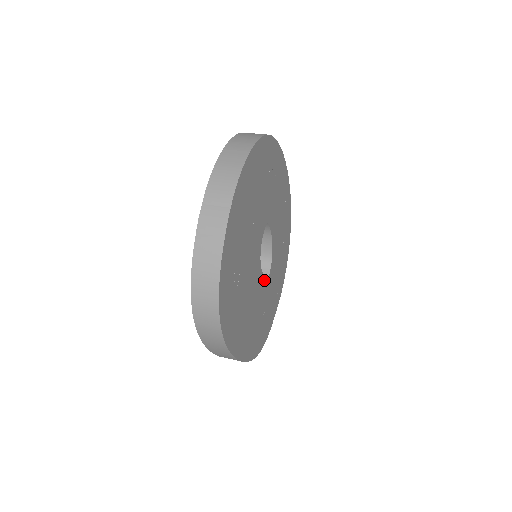
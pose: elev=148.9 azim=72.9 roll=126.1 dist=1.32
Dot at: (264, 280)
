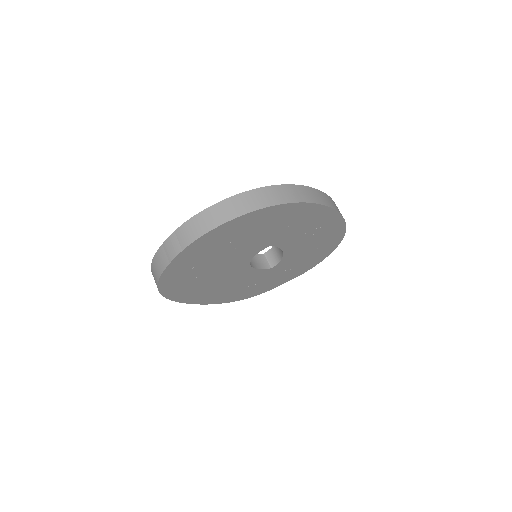
Dot at: (259, 271)
